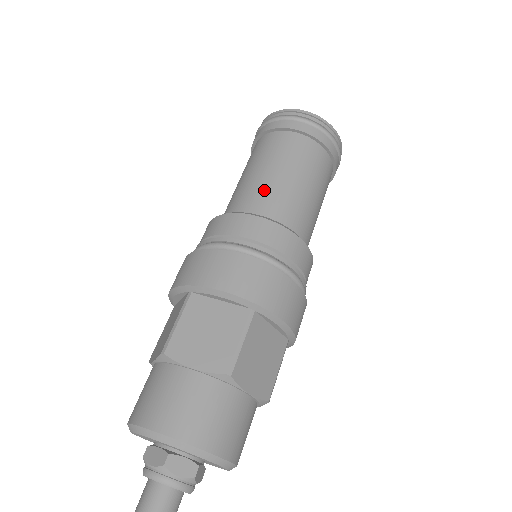
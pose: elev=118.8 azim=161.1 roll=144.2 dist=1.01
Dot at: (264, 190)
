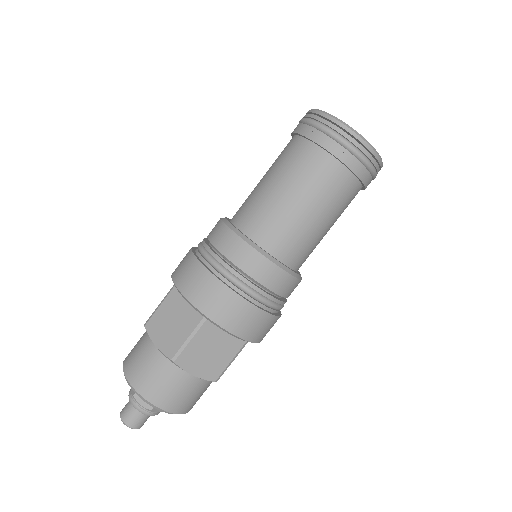
Dot at: (260, 205)
